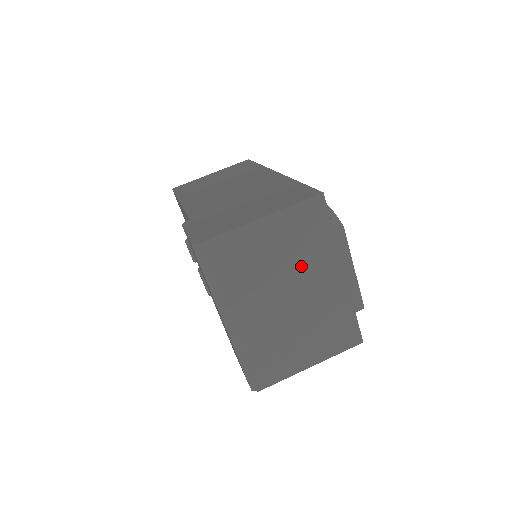
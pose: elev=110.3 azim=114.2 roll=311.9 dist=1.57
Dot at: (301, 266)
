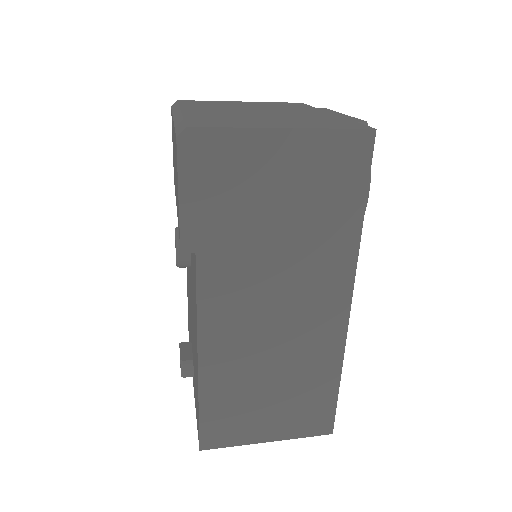
Dot at: (276, 109)
